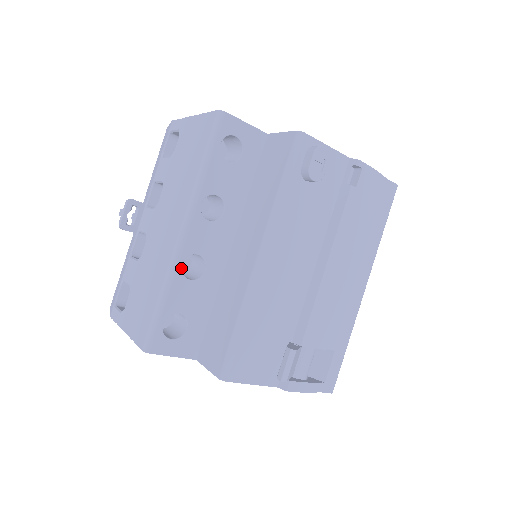
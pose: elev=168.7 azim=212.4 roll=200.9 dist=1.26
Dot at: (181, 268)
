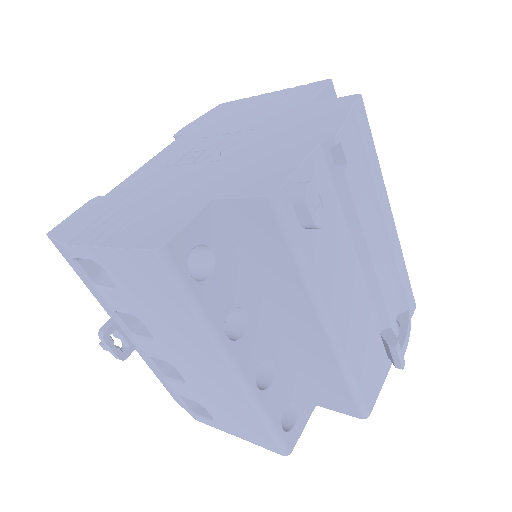
Dot at: (259, 390)
